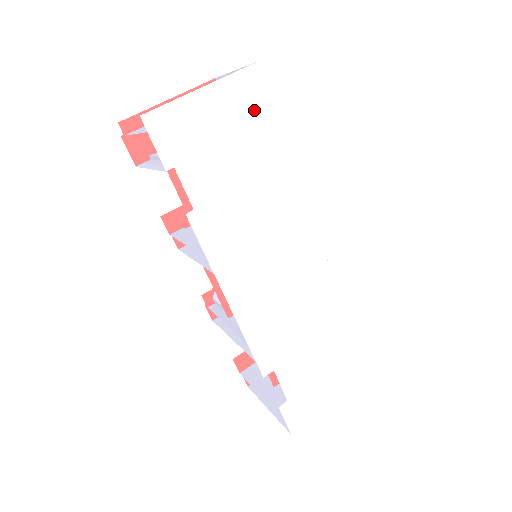
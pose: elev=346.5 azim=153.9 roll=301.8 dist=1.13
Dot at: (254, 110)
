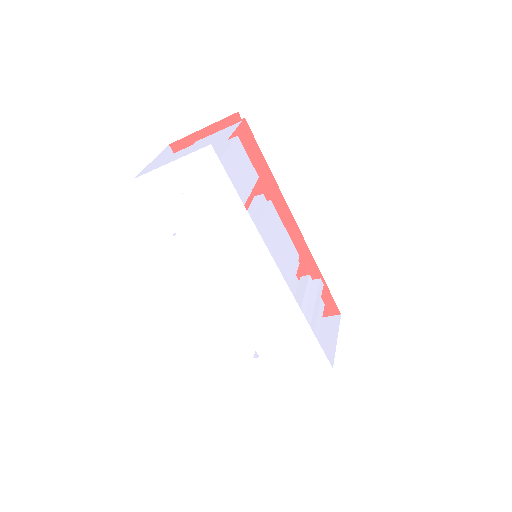
Dot at: (212, 178)
